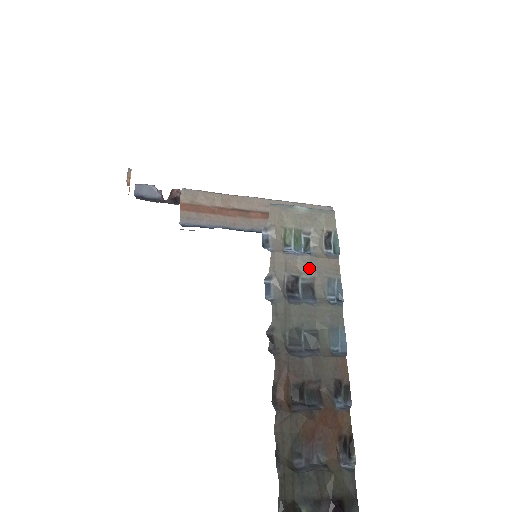
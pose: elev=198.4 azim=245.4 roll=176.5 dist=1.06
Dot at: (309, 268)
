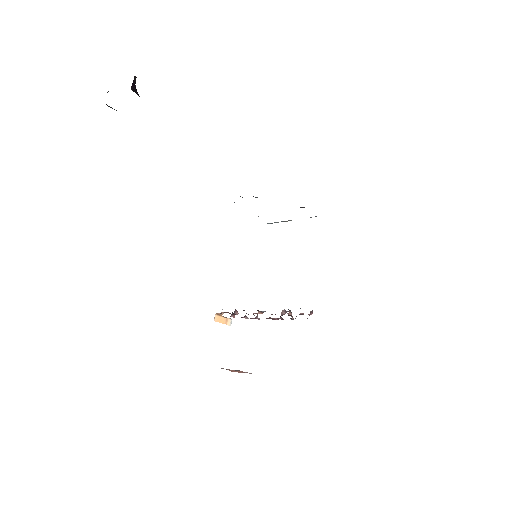
Dot at: occluded
